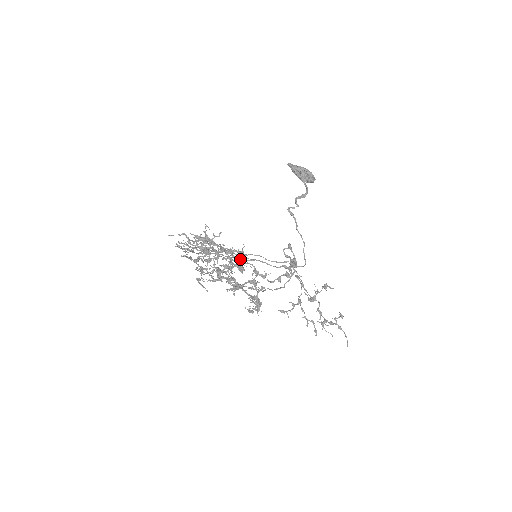
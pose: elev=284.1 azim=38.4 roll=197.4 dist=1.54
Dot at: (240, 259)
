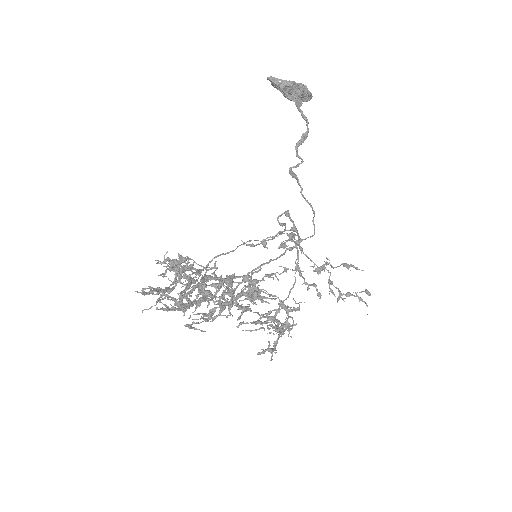
Dot at: (260, 298)
